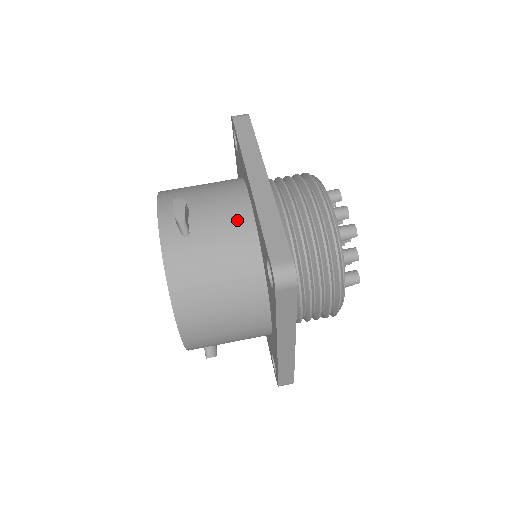
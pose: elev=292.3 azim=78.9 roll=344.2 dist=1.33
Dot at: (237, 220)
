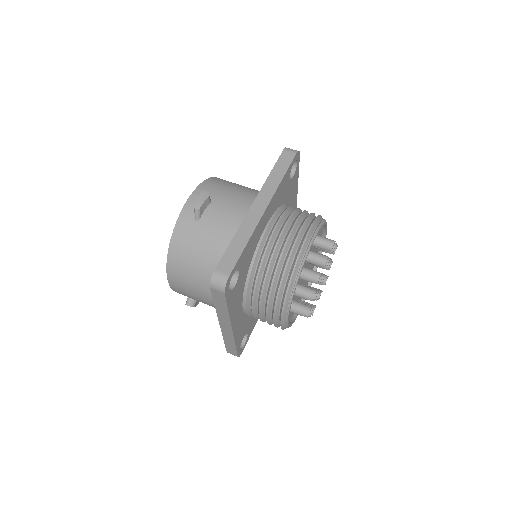
Dot at: (234, 227)
